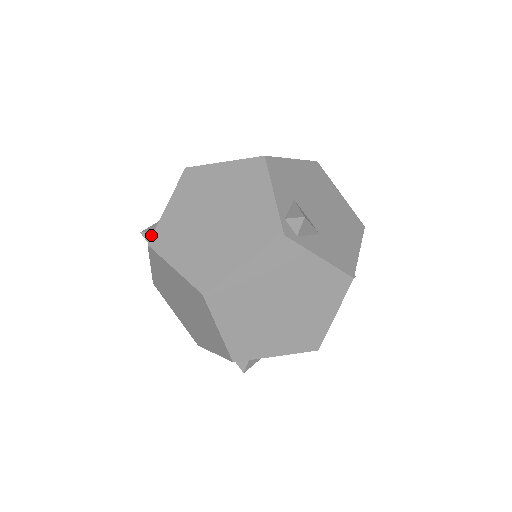
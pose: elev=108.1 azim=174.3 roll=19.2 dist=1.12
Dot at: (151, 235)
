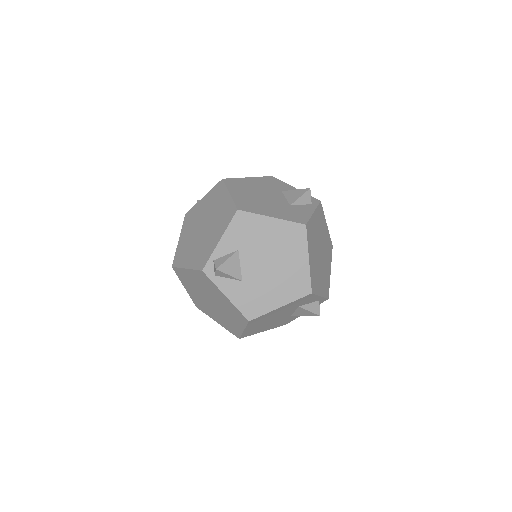
Dot at: occluded
